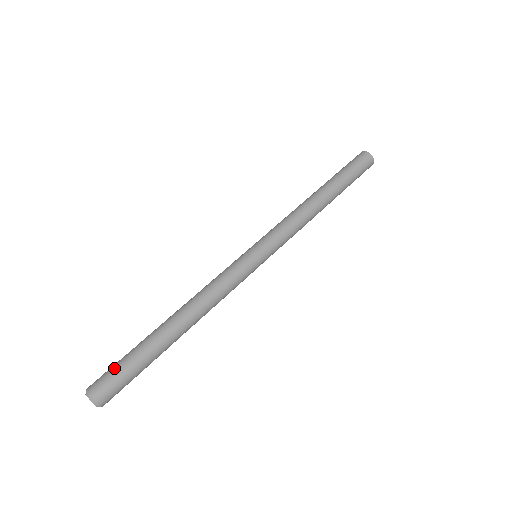
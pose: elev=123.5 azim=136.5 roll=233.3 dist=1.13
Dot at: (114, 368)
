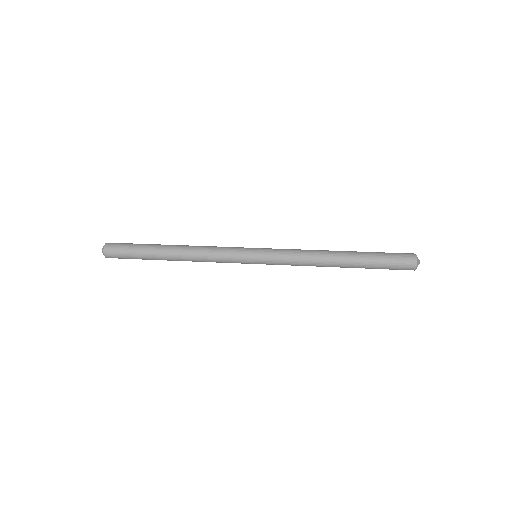
Dot at: (126, 243)
